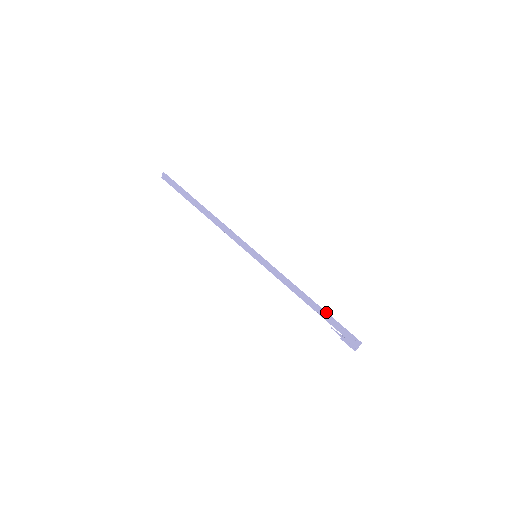
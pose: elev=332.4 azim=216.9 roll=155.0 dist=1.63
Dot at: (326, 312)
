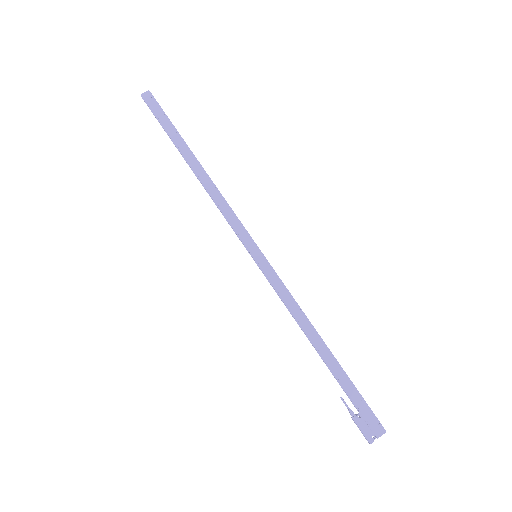
Dot at: occluded
